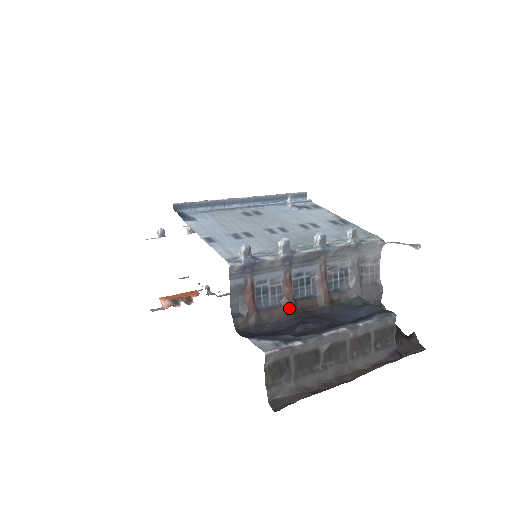
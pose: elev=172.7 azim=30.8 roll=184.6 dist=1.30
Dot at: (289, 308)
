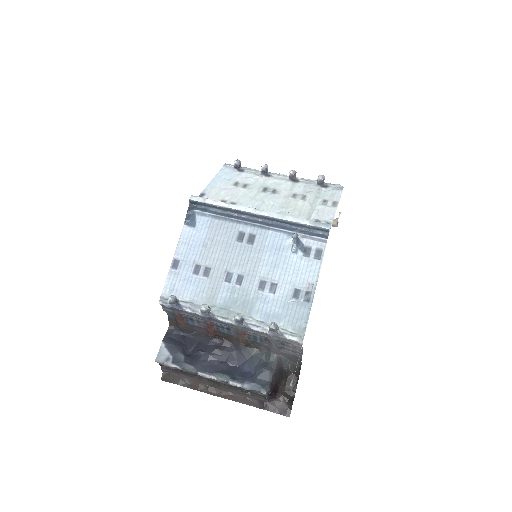
Dot at: (210, 333)
